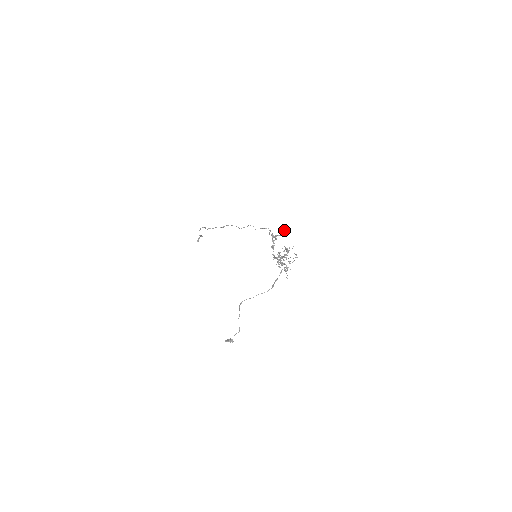
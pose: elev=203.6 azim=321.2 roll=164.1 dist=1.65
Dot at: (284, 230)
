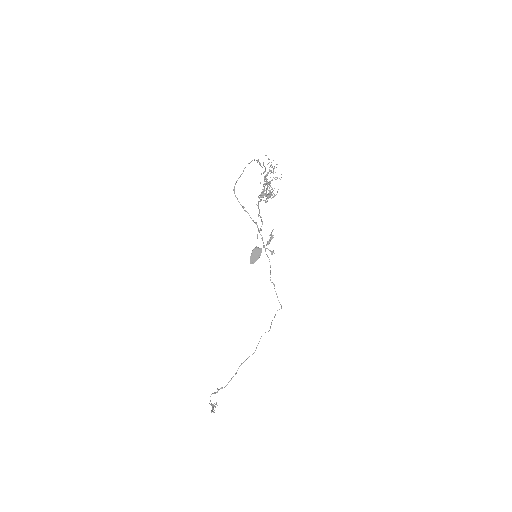
Dot at: (272, 231)
